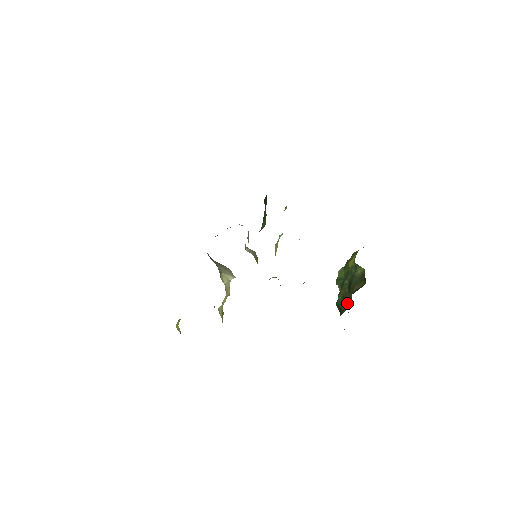
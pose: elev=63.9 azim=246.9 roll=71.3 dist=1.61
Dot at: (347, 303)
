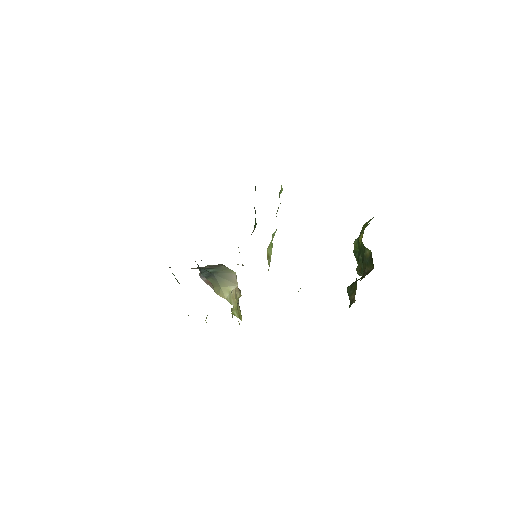
Dot at: (353, 296)
